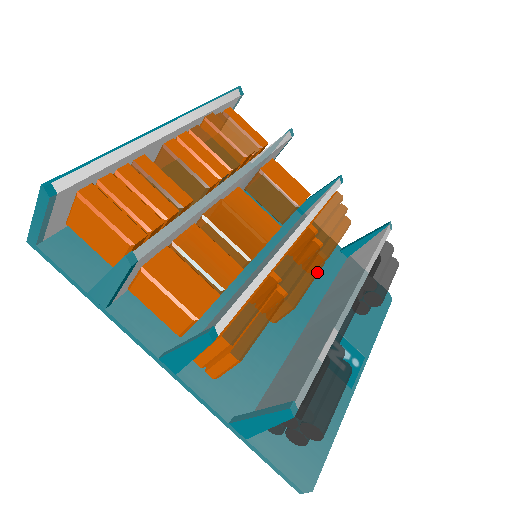
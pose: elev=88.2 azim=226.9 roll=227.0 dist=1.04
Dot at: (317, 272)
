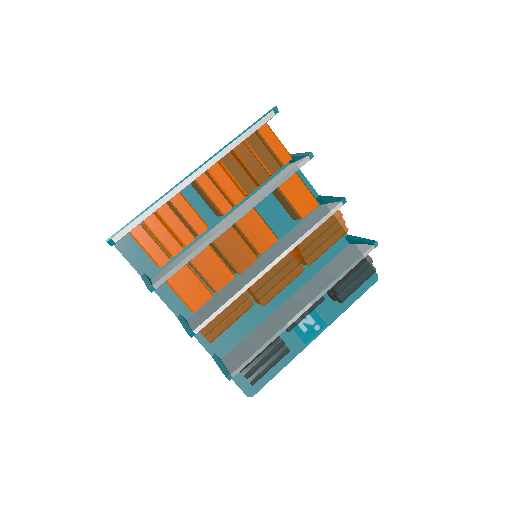
Dot at: (294, 278)
